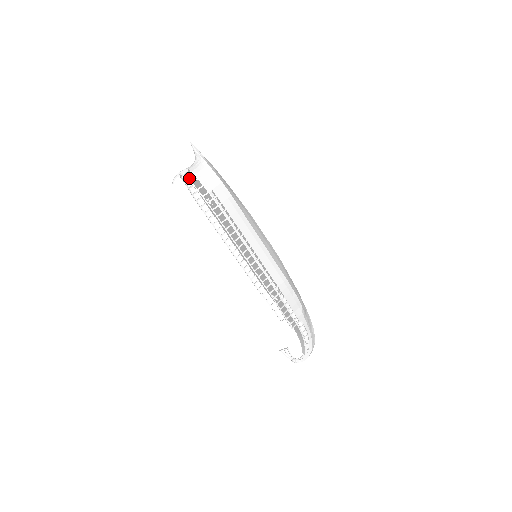
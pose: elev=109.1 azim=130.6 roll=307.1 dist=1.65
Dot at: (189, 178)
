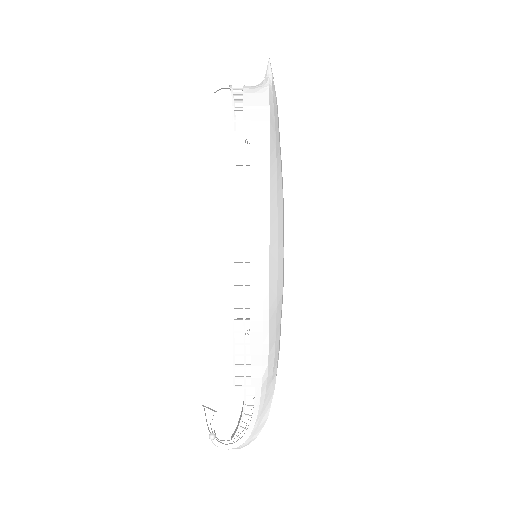
Dot at: (235, 92)
